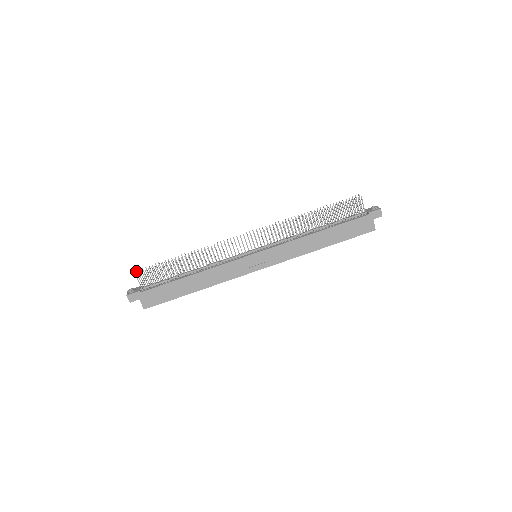
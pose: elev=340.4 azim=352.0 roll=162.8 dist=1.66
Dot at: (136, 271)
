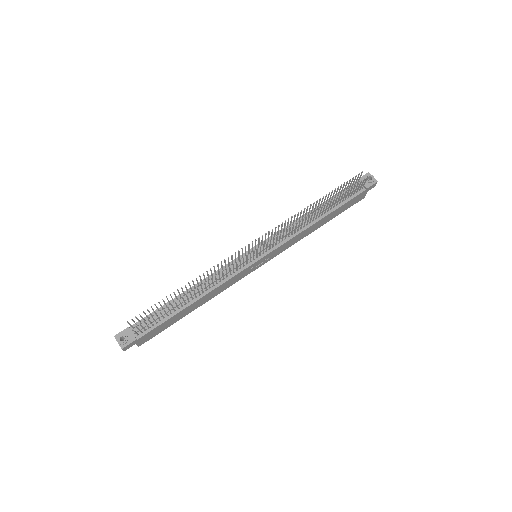
Dot at: (128, 322)
